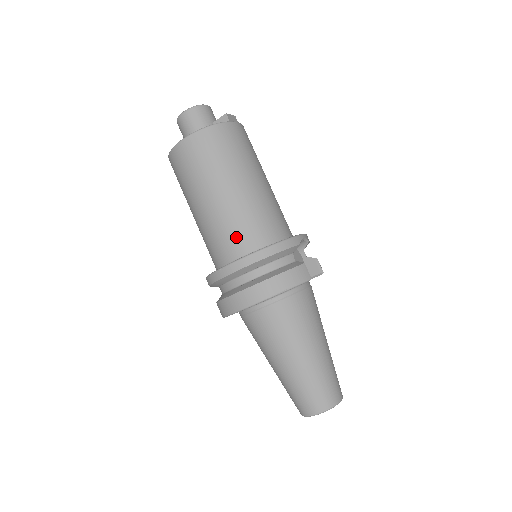
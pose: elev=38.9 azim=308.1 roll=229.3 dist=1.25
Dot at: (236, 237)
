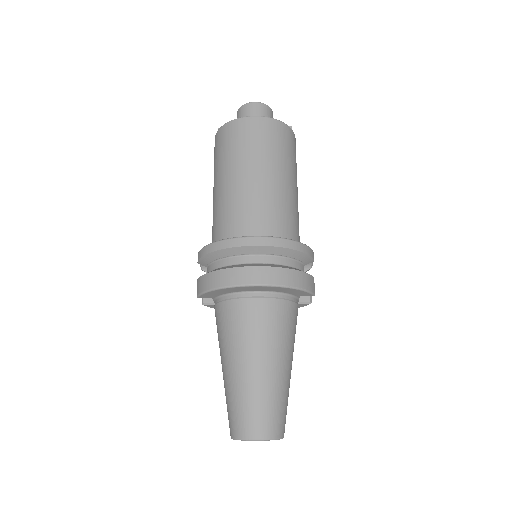
Dot at: (267, 219)
